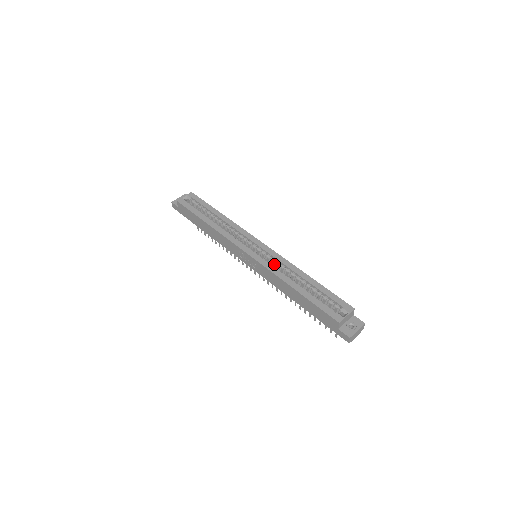
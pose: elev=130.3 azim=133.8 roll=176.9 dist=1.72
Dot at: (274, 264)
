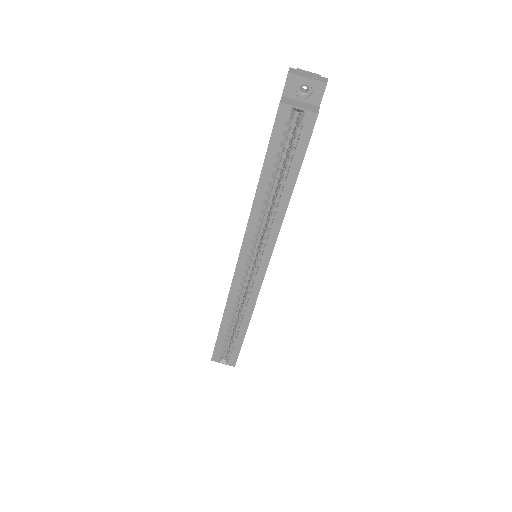
Dot at: (247, 288)
